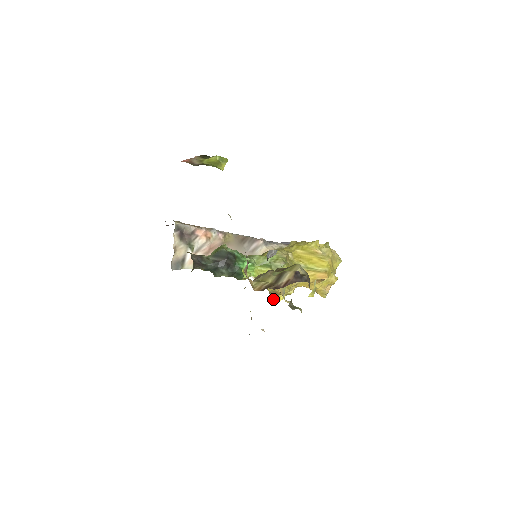
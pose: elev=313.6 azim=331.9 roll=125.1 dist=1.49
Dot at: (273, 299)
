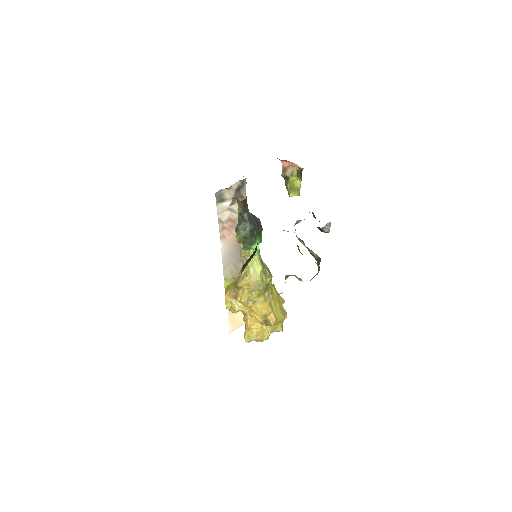
Dot at: (226, 296)
